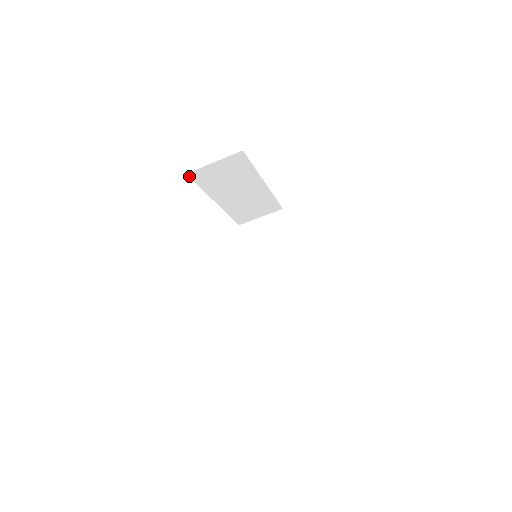
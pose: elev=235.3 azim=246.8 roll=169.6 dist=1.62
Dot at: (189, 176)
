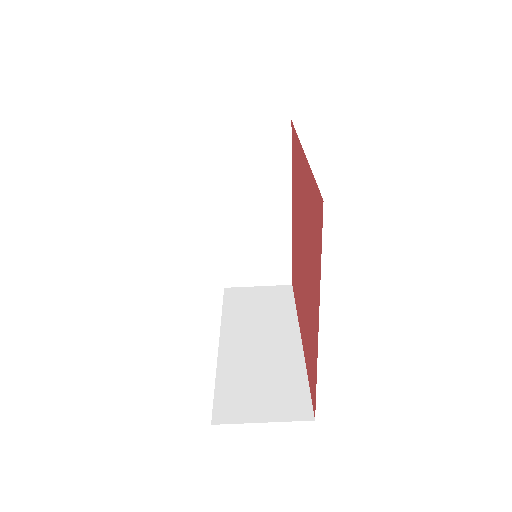
Dot at: (210, 132)
